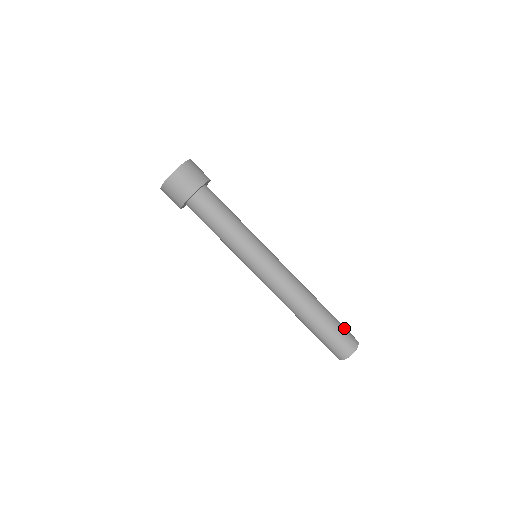
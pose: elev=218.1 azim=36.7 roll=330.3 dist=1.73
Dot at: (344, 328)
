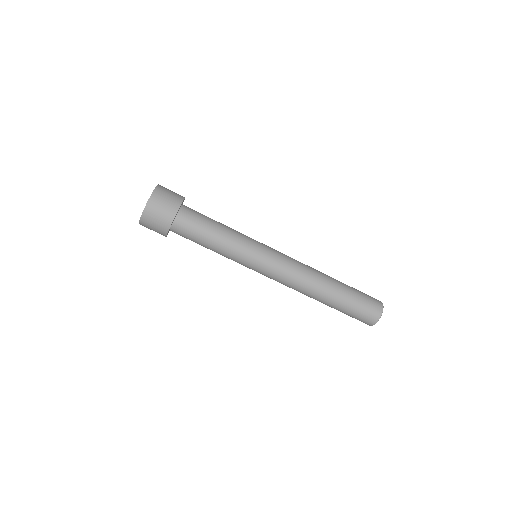
Dot at: (362, 306)
